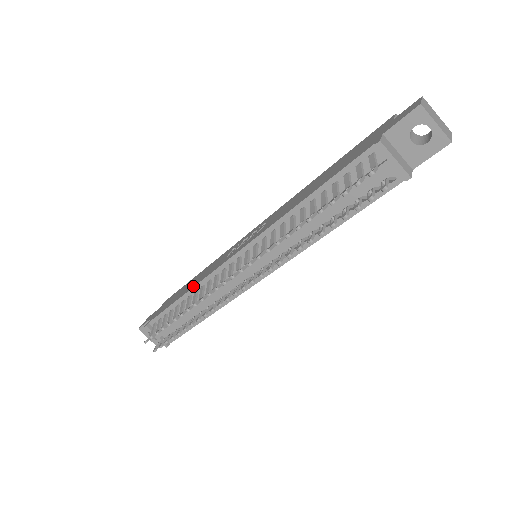
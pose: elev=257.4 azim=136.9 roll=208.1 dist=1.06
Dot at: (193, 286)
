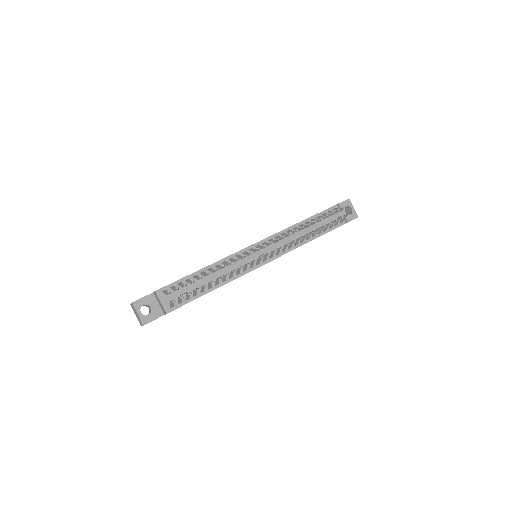
Dot at: occluded
